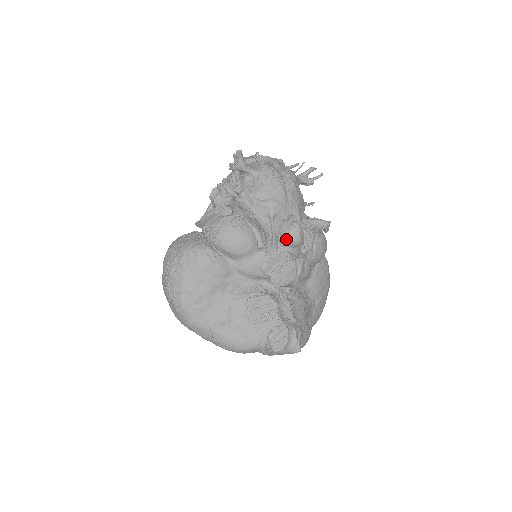
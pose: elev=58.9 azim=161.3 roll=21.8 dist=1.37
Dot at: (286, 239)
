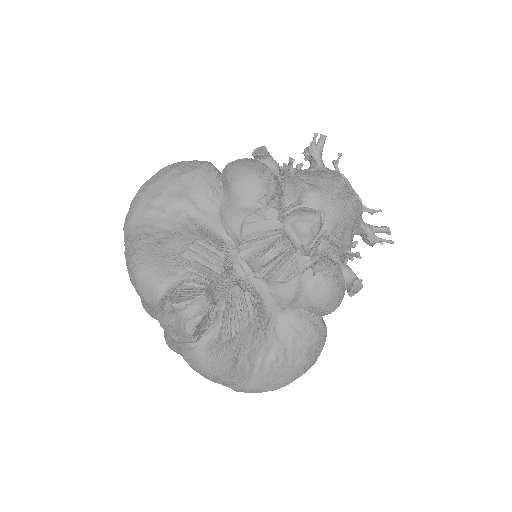
Dot at: (294, 215)
